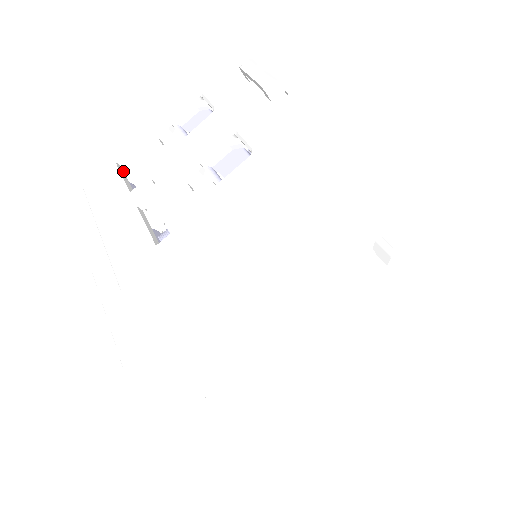
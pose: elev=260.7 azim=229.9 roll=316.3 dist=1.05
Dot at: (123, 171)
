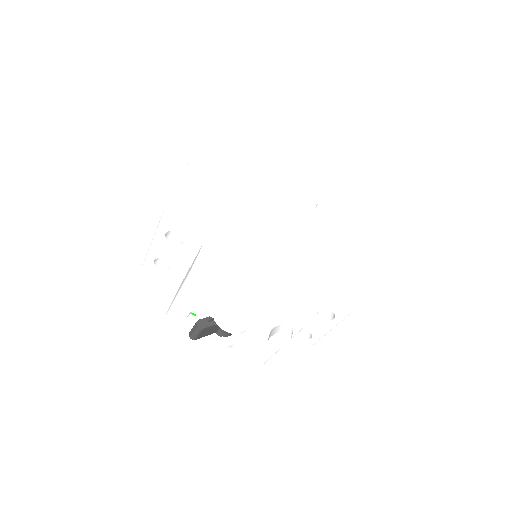
Dot at: occluded
